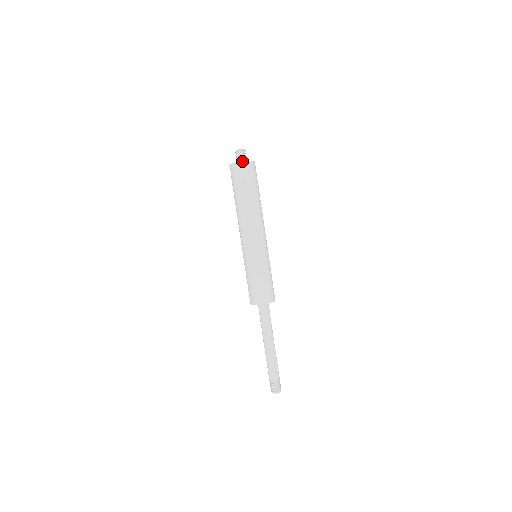
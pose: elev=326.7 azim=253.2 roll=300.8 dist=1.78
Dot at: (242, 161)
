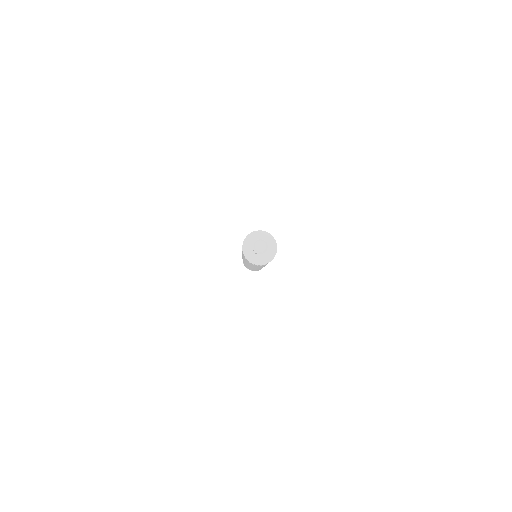
Dot at: occluded
